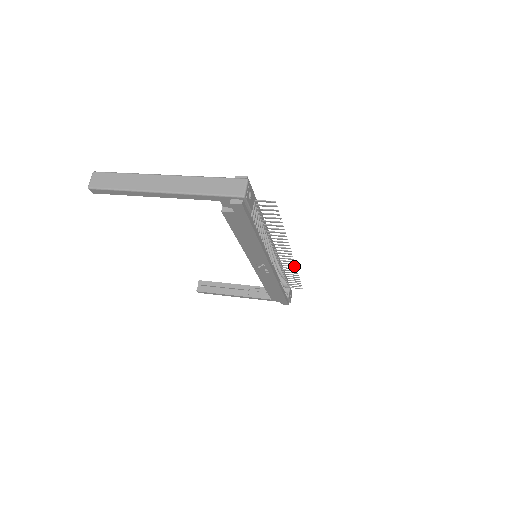
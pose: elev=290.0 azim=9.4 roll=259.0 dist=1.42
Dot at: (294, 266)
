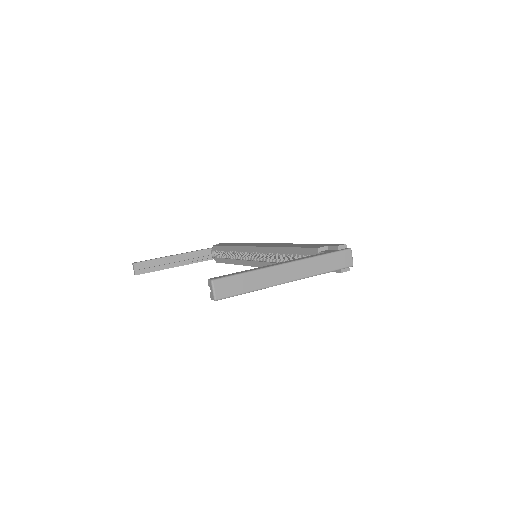
Dot at: occluded
